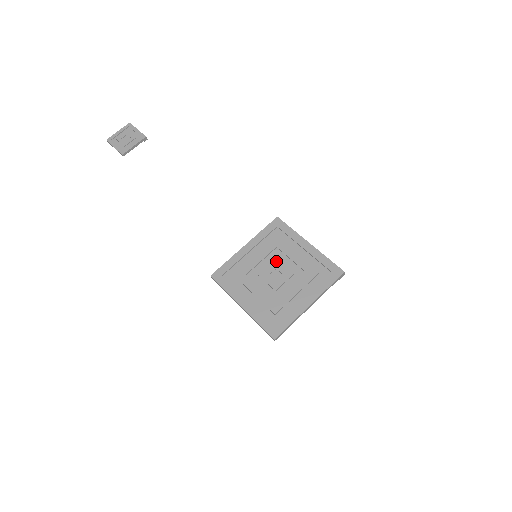
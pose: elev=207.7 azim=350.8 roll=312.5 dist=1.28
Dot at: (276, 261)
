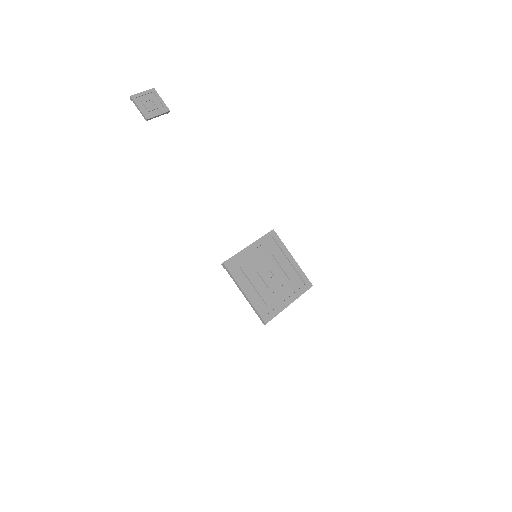
Dot at: (271, 265)
